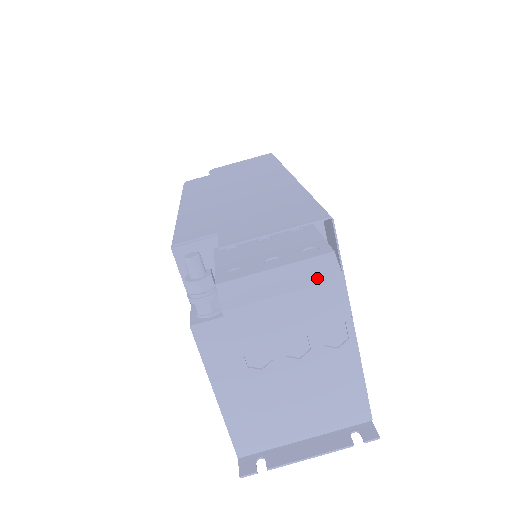
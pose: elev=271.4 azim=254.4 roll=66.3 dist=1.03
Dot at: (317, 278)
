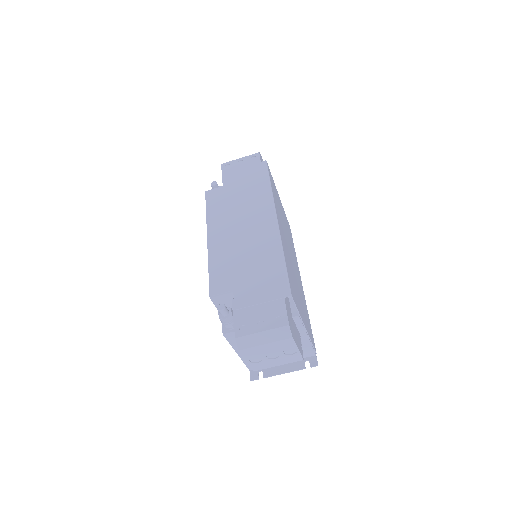
Dot at: (281, 337)
